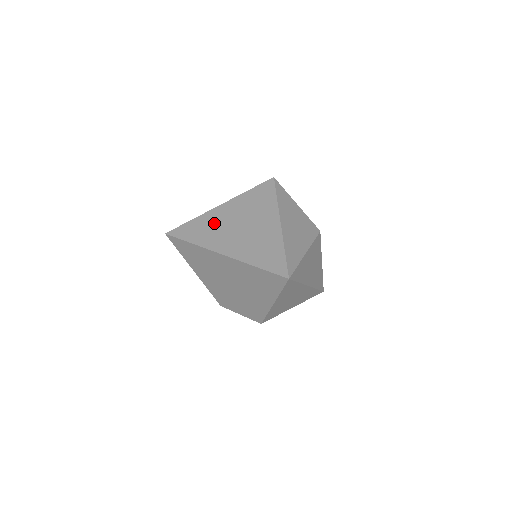
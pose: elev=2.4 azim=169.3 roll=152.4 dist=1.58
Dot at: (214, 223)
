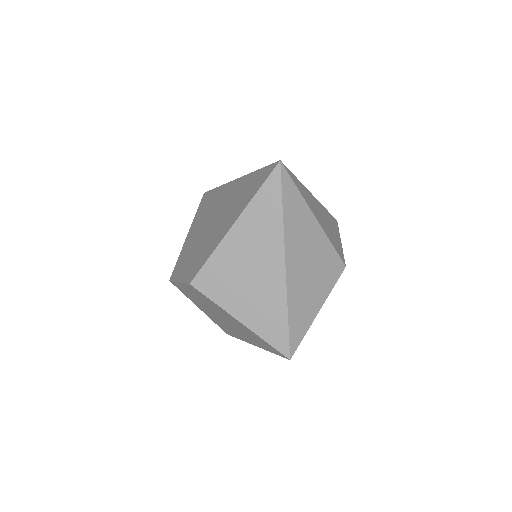
Dot at: occluded
